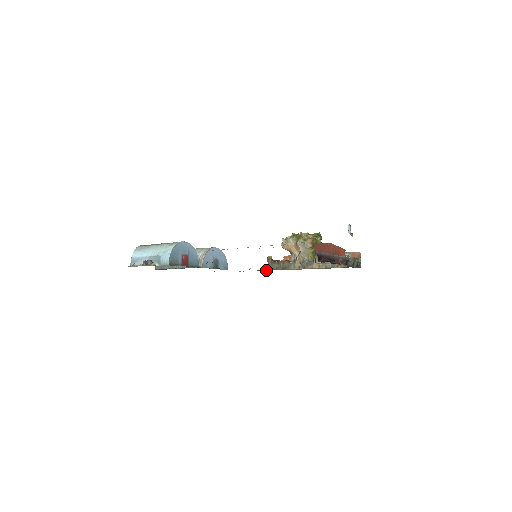
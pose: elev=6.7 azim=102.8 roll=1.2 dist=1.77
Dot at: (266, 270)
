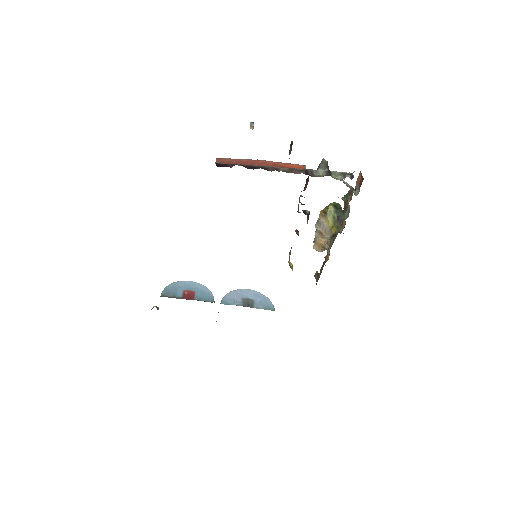
Dot at: occluded
